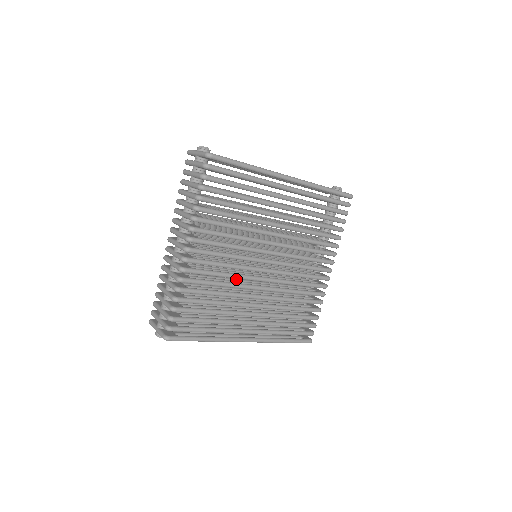
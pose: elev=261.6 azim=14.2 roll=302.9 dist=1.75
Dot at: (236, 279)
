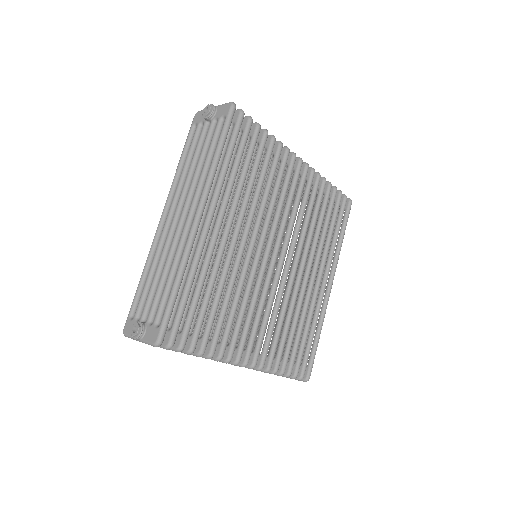
Dot at: occluded
